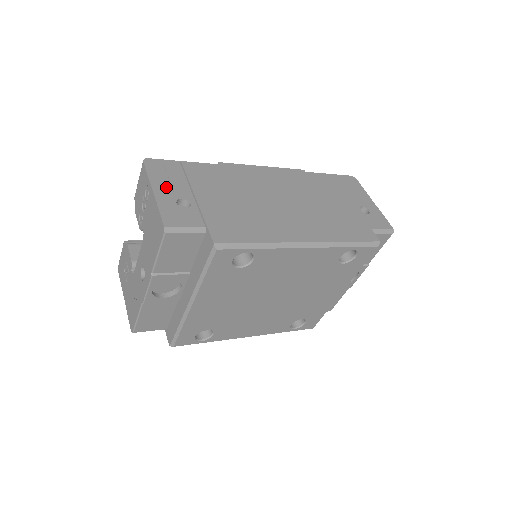
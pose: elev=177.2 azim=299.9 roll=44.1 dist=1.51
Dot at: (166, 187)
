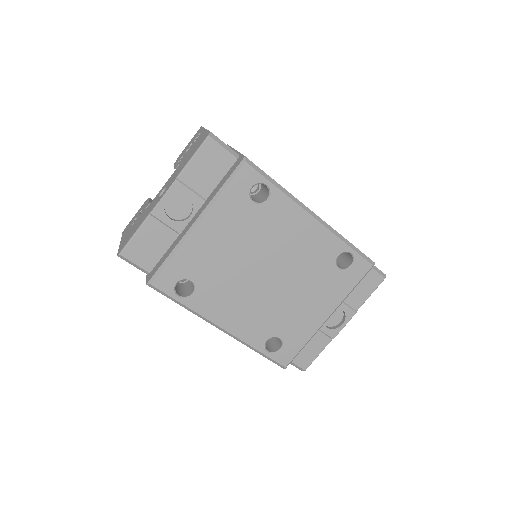
Dot at: occluded
